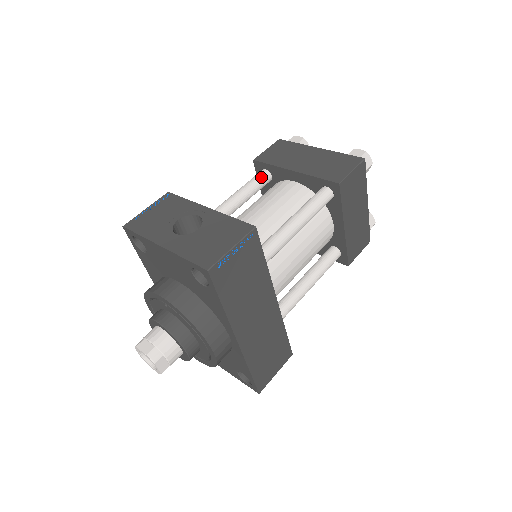
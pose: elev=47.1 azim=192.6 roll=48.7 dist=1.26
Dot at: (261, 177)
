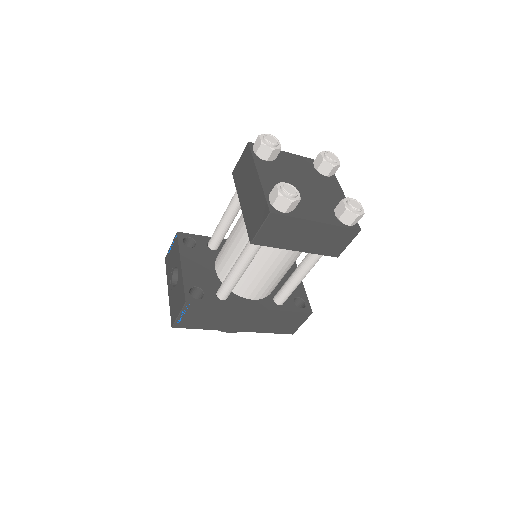
Dot at: occluded
